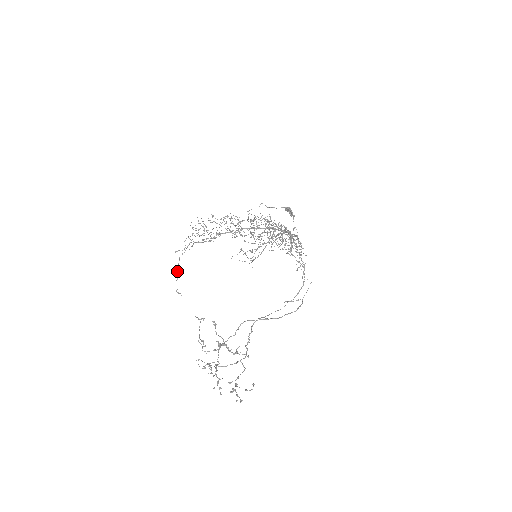
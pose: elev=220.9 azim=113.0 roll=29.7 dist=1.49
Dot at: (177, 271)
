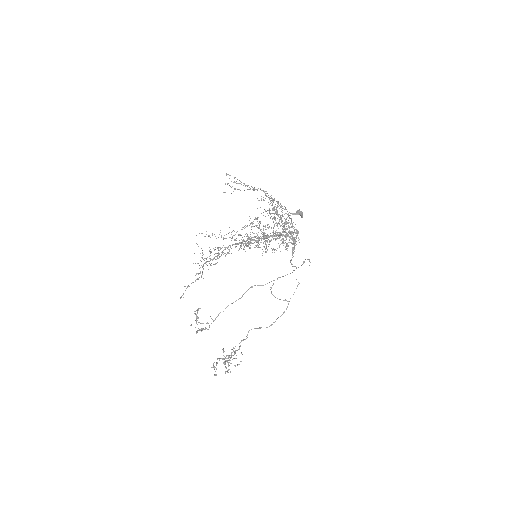
Dot at: occluded
